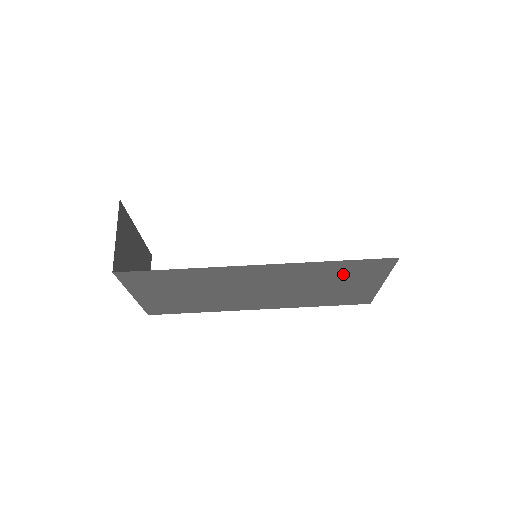
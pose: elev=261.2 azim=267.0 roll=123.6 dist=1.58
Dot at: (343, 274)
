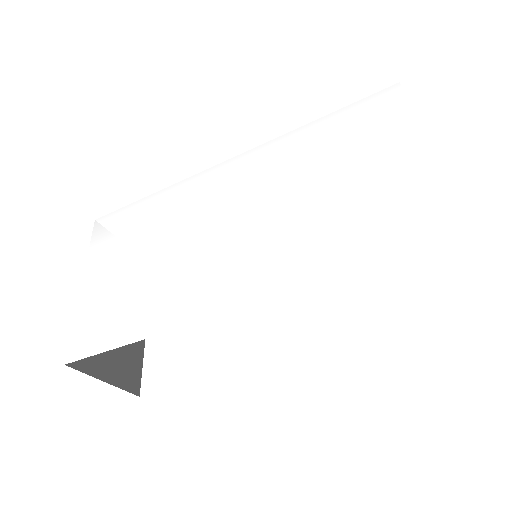
Dot at: occluded
